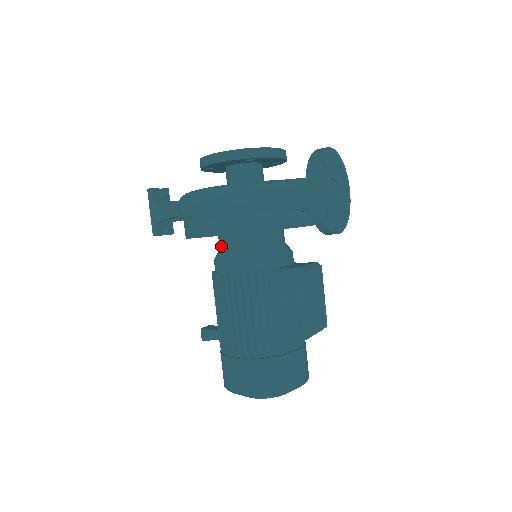
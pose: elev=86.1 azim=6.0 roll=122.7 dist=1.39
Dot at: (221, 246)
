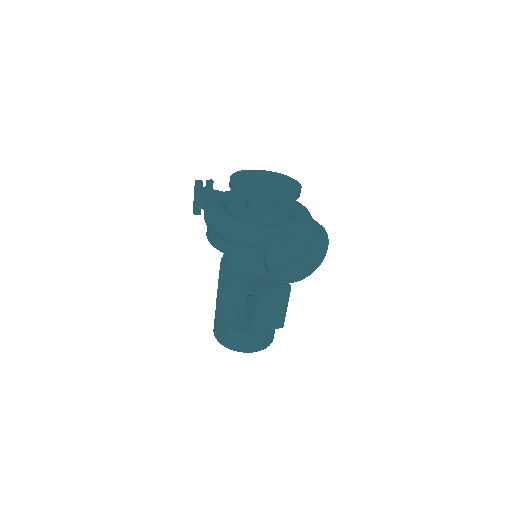
Dot at: occluded
